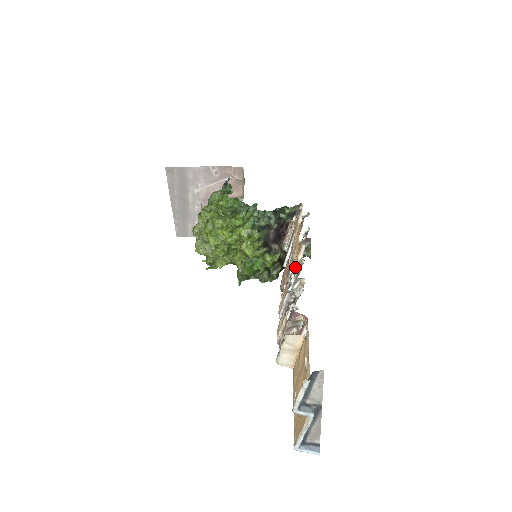
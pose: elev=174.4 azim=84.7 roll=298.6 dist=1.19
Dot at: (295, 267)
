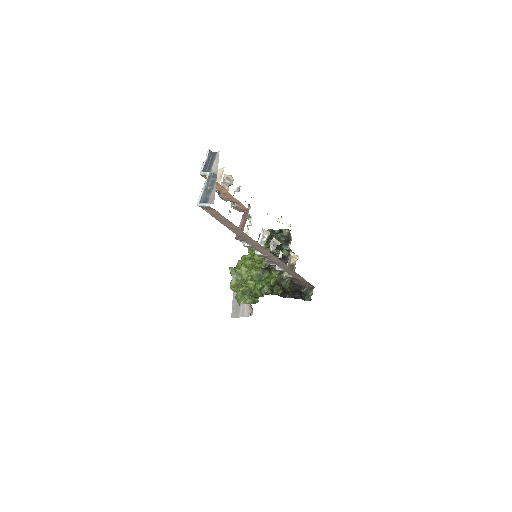
Dot at: occluded
